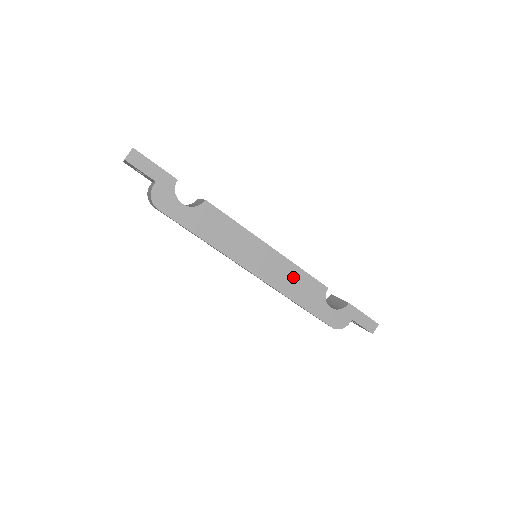
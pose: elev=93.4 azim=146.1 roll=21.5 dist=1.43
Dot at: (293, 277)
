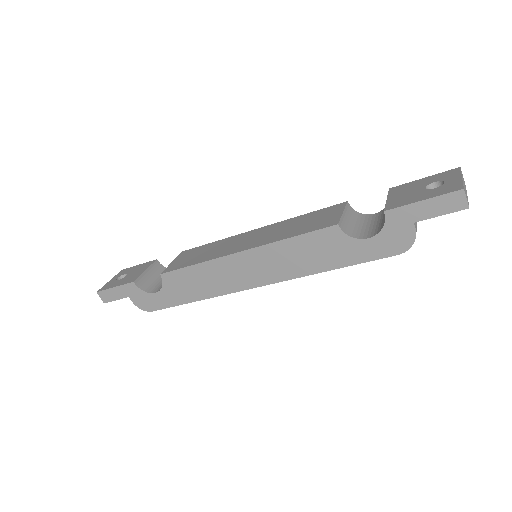
Dot at: (291, 253)
